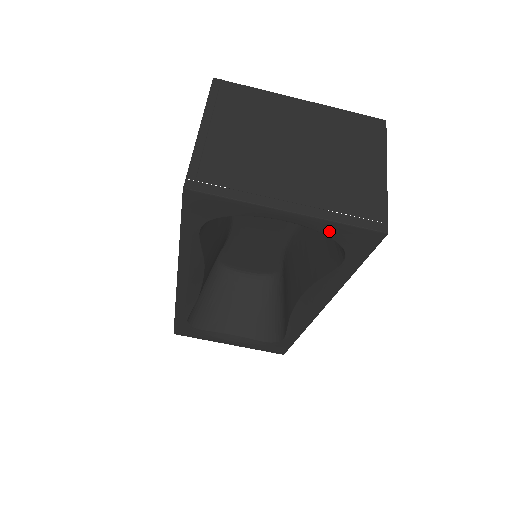
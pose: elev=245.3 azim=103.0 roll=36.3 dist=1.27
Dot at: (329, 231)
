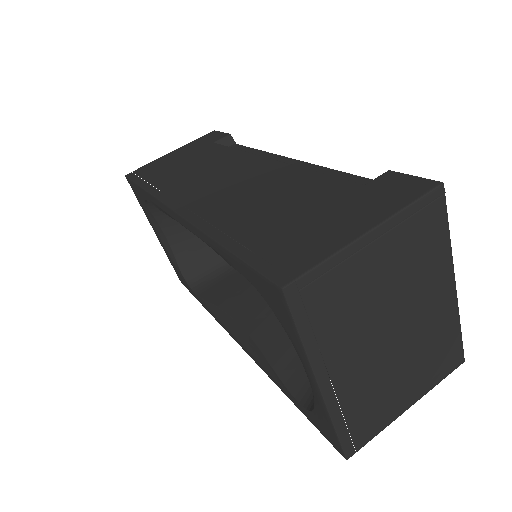
Dot at: (320, 411)
